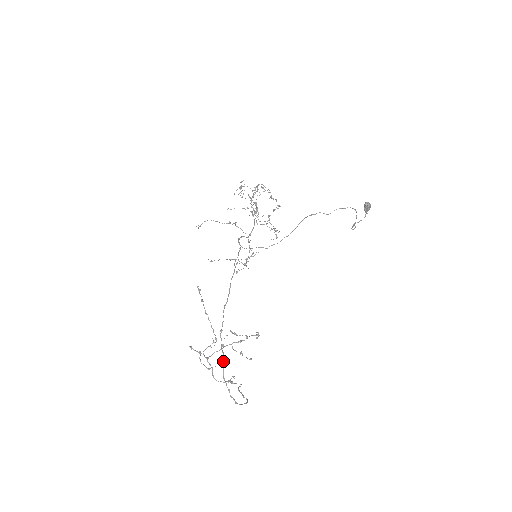
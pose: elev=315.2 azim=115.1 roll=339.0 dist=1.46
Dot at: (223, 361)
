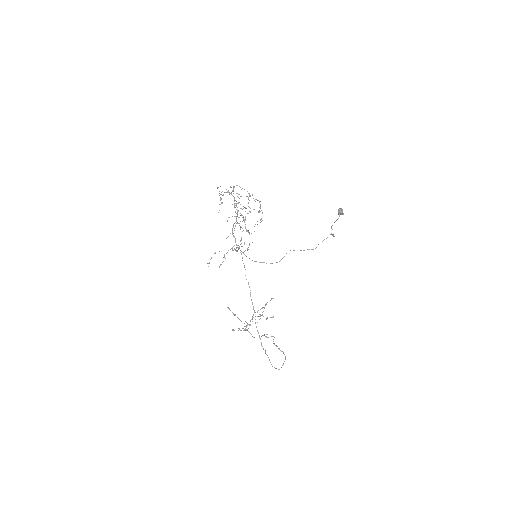
Dot at: (269, 360)
